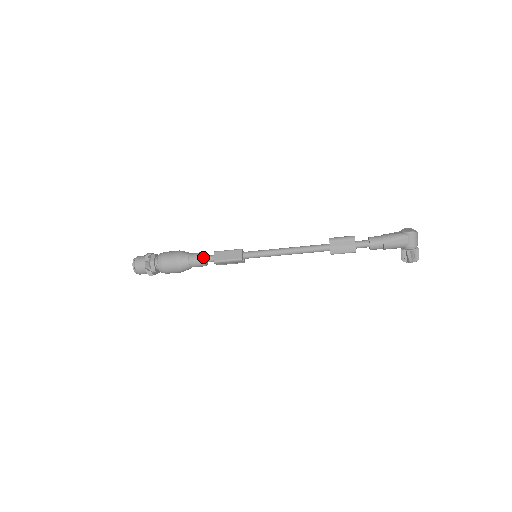
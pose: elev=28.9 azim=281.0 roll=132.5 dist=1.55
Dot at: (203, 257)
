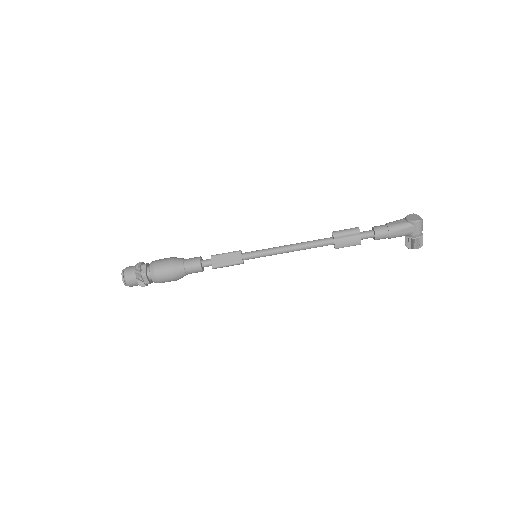
Dot at: (200, 264)
